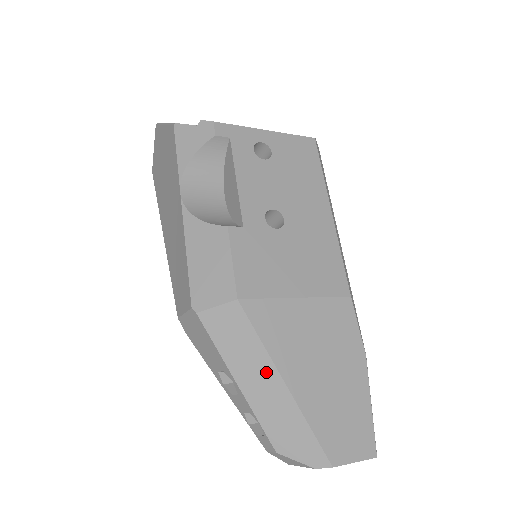
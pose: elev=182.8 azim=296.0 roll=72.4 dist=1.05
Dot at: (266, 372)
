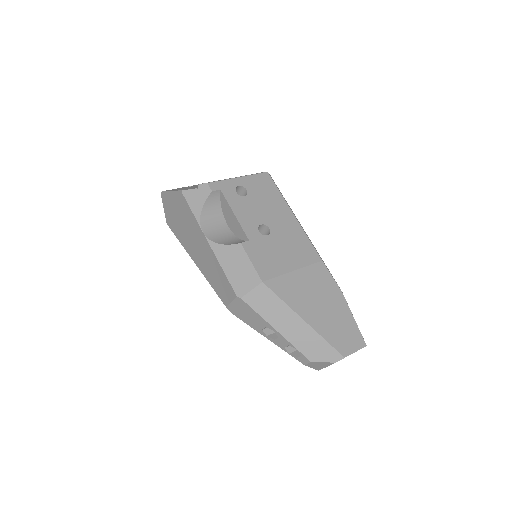
Dot at: (291, 318)
